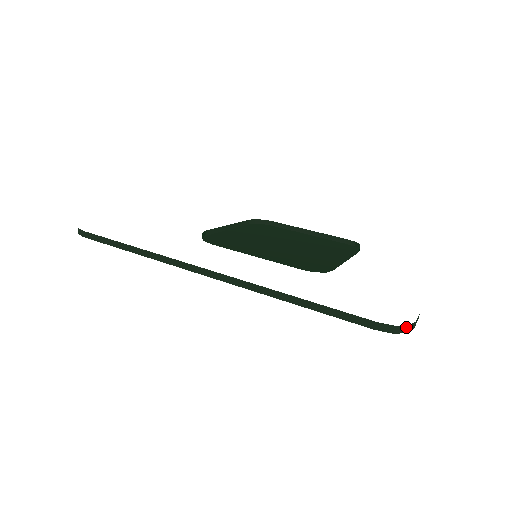
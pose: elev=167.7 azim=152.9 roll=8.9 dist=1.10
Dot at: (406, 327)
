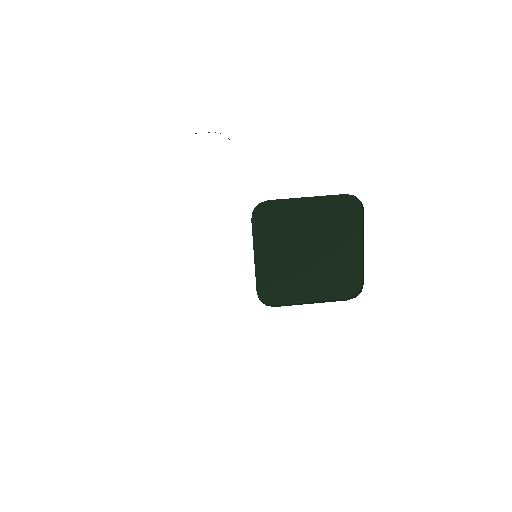
Dot at: occluded
